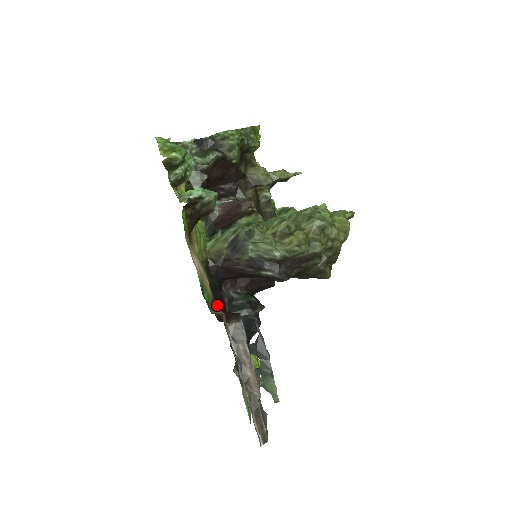
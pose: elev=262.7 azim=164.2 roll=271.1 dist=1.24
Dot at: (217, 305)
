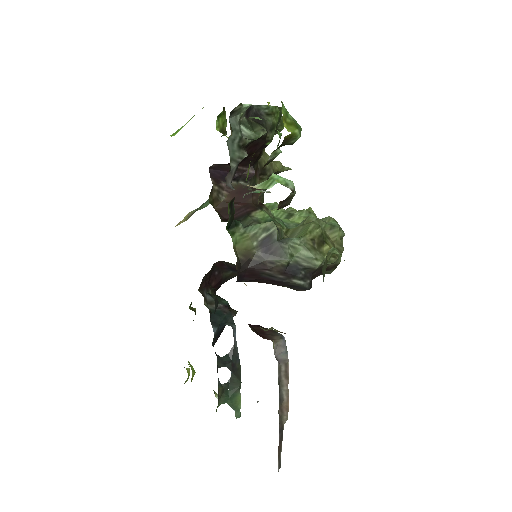
Dot at: occluded
